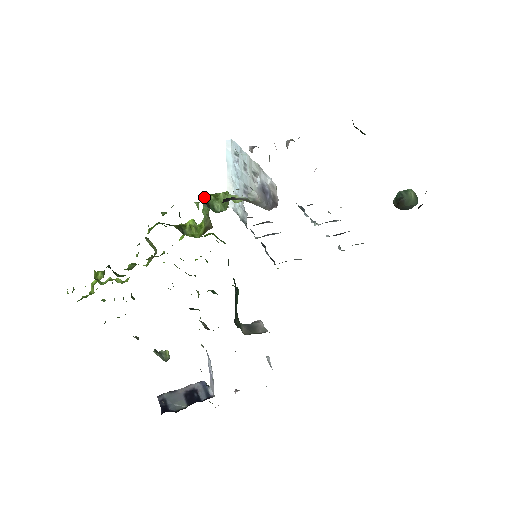
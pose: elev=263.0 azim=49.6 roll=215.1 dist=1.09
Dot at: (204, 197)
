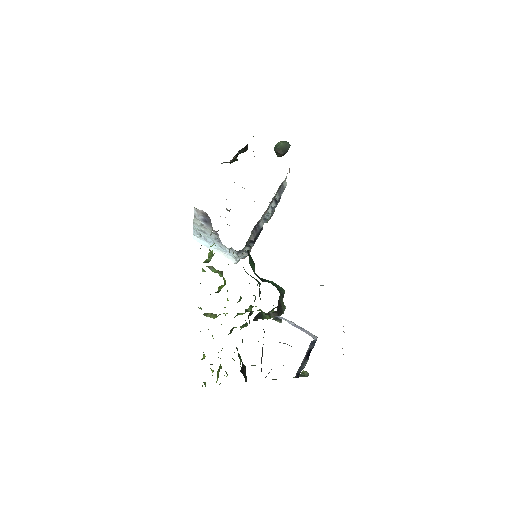
Dot at: occluded
